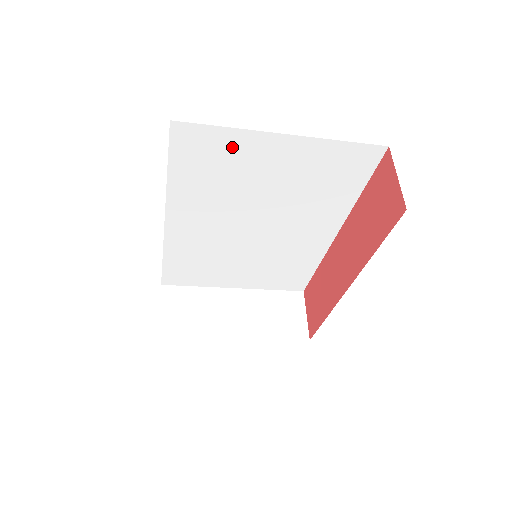
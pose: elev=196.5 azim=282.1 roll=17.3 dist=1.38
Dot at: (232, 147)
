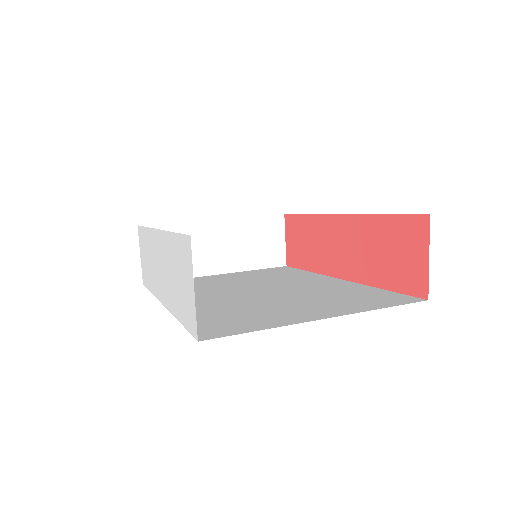
Dot at: occluded
